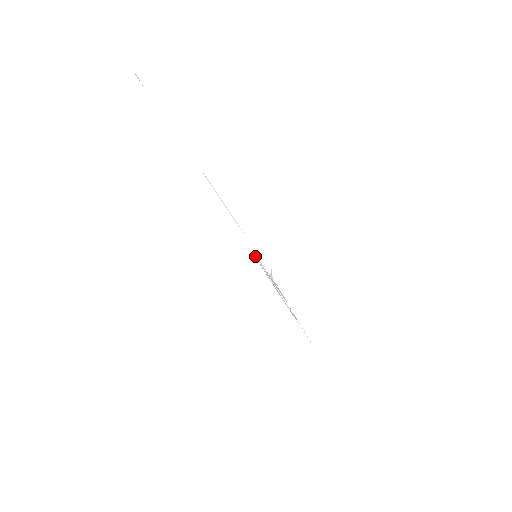
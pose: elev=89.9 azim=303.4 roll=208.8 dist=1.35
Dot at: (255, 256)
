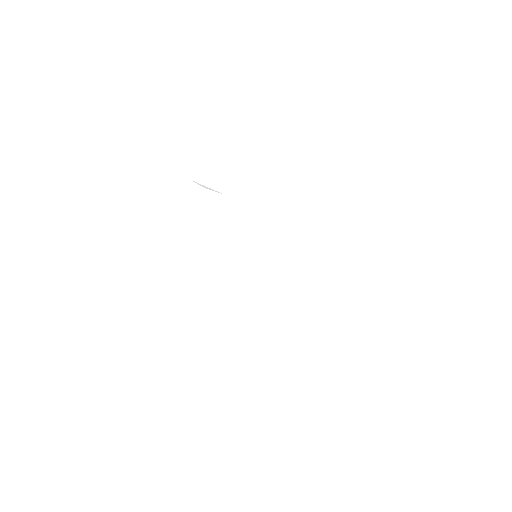
Dot at: occluded
